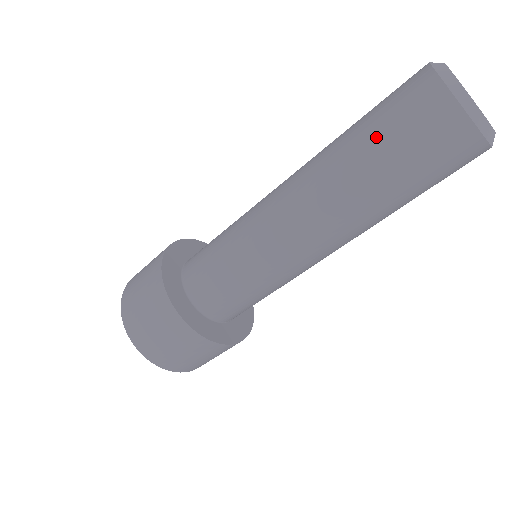
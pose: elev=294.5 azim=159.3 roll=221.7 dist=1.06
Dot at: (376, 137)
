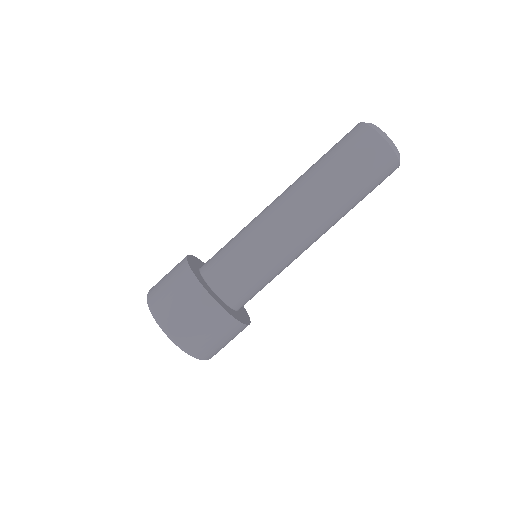
Dot at: (344, 164)
